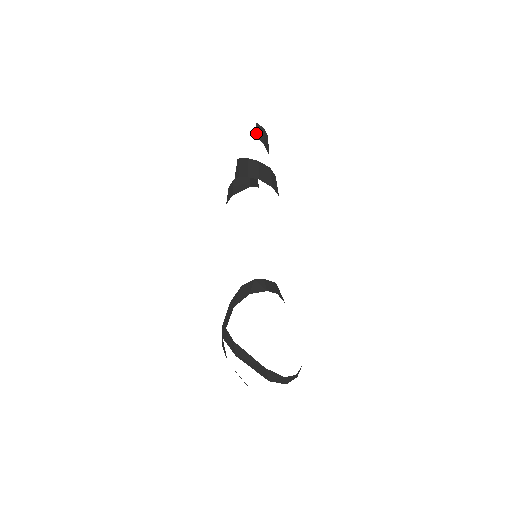
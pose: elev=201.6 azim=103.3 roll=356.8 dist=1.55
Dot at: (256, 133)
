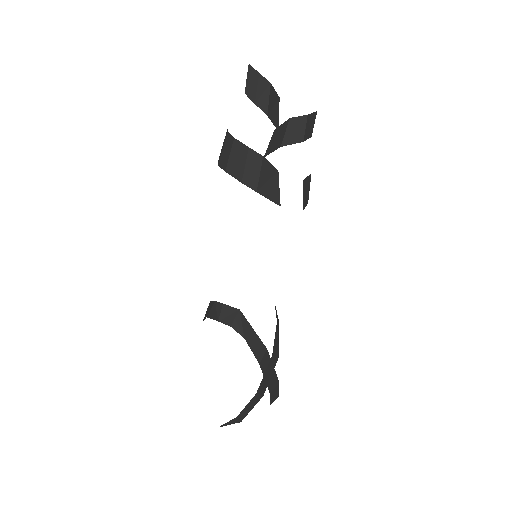
Dot at: occluded
